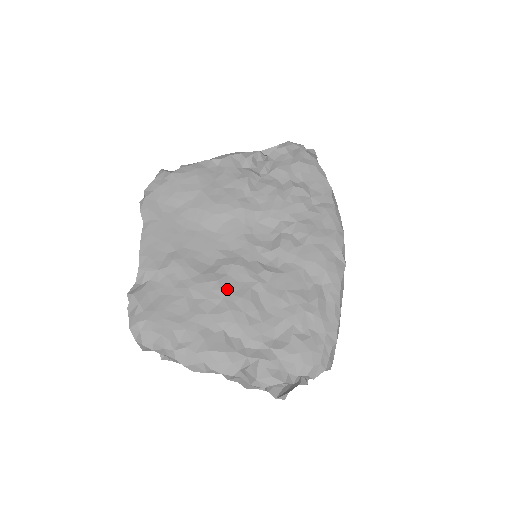
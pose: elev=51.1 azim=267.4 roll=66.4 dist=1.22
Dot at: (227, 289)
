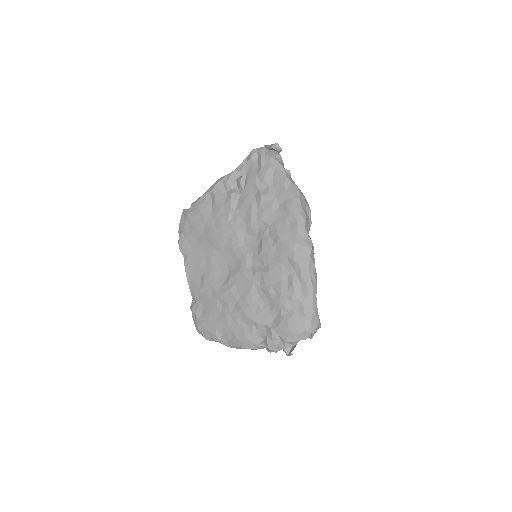
Dot at: (237, 293)
